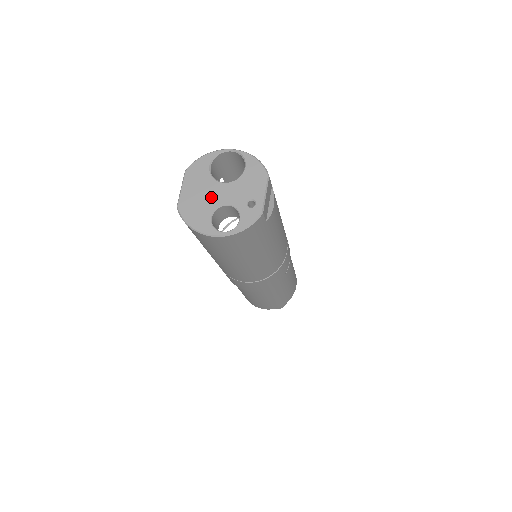
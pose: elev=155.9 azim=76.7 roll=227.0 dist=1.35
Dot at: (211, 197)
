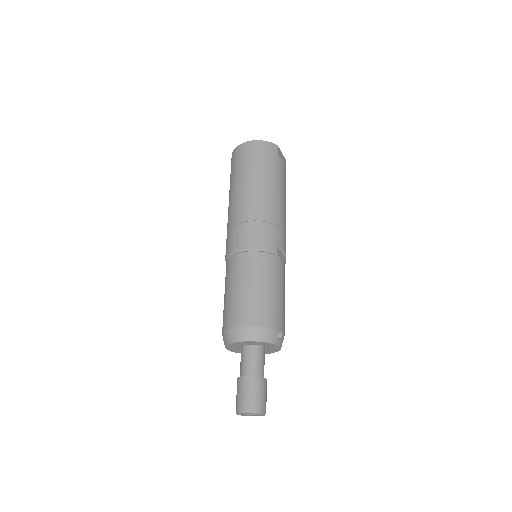
Dot at: occluded
